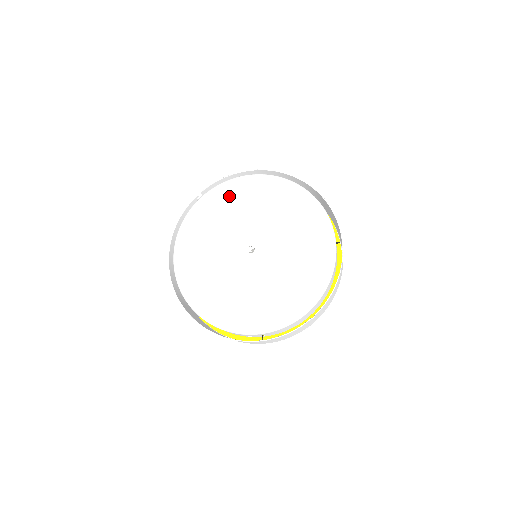
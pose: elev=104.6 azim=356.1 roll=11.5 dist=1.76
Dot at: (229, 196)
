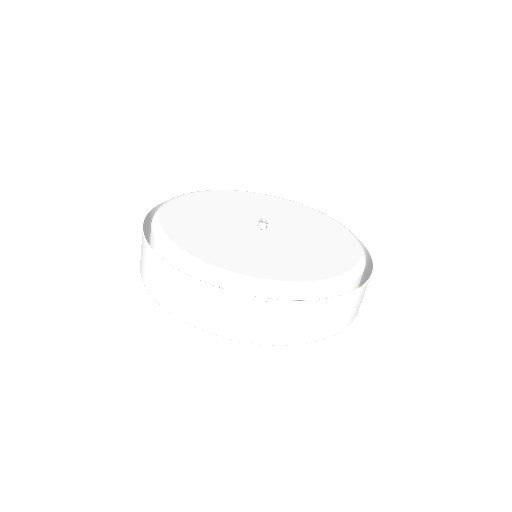
Dot at: (283, 204)
